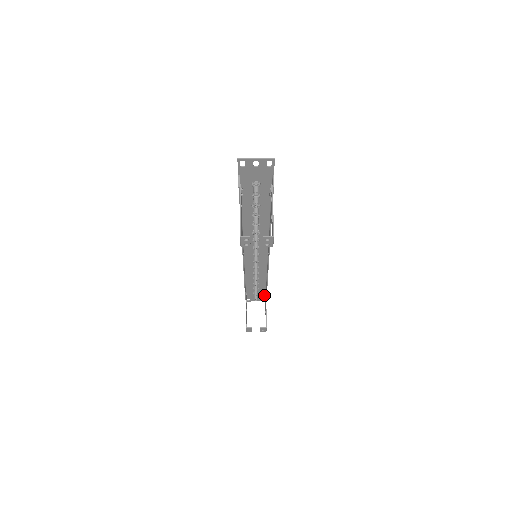
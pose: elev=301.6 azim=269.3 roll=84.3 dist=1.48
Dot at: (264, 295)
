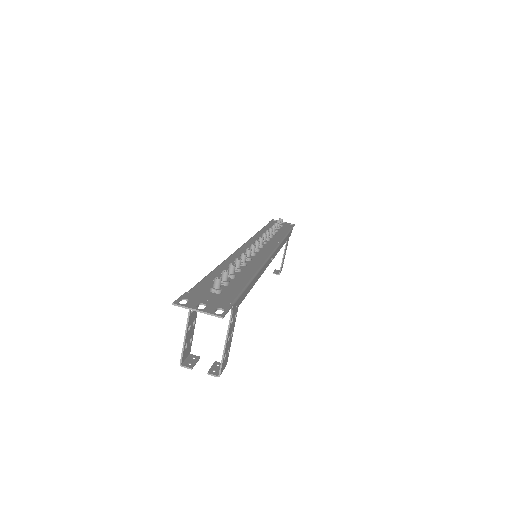
Dot at: occluded
